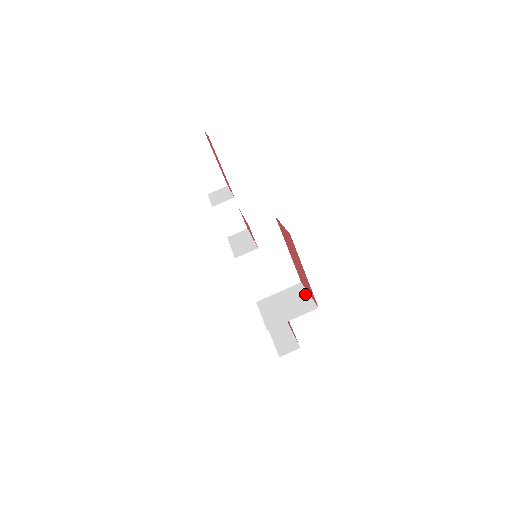
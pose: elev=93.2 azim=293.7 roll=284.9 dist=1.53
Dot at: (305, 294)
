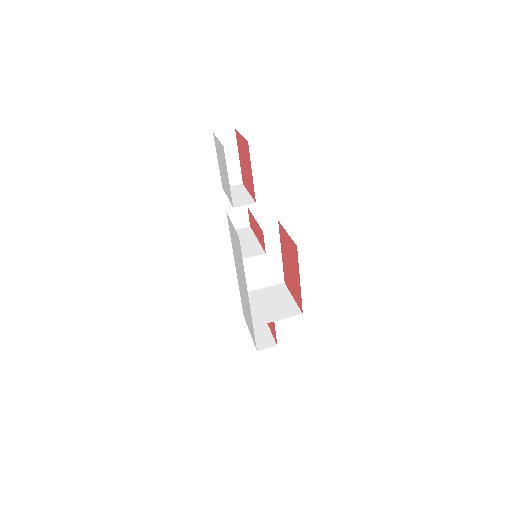
Dot at: (289, 297)
